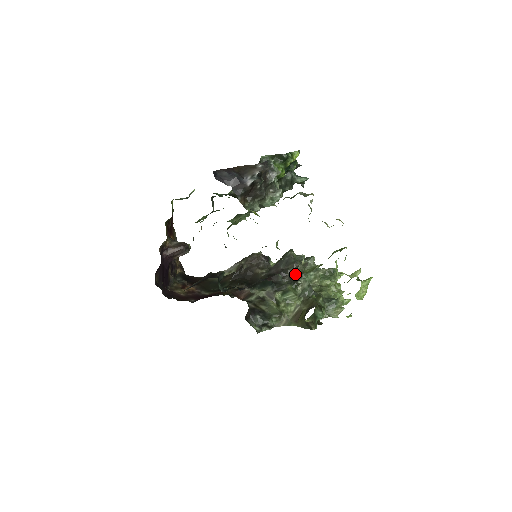
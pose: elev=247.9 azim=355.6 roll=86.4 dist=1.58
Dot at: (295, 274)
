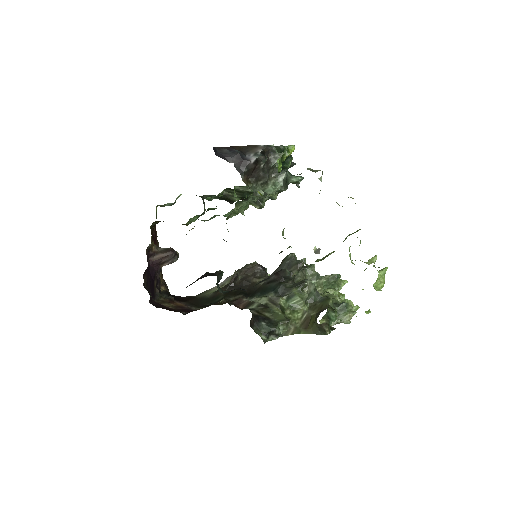
Dot at: (306, 265)
